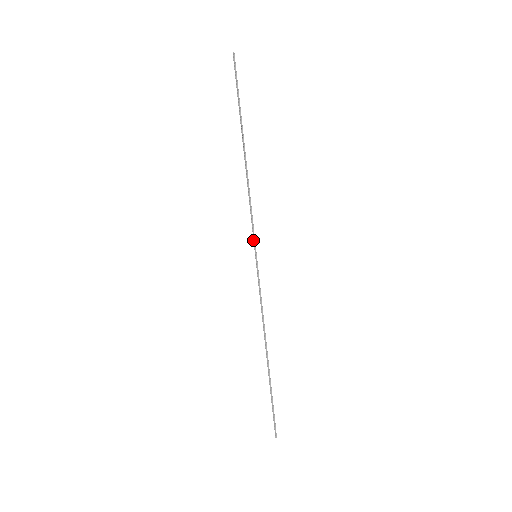
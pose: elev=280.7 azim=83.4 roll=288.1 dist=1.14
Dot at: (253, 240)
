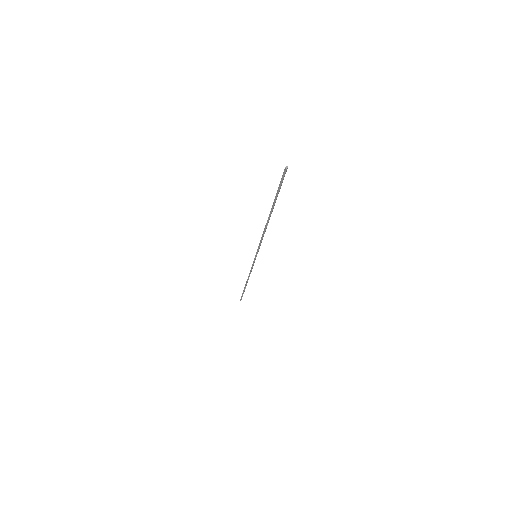
Dot at: occluded
